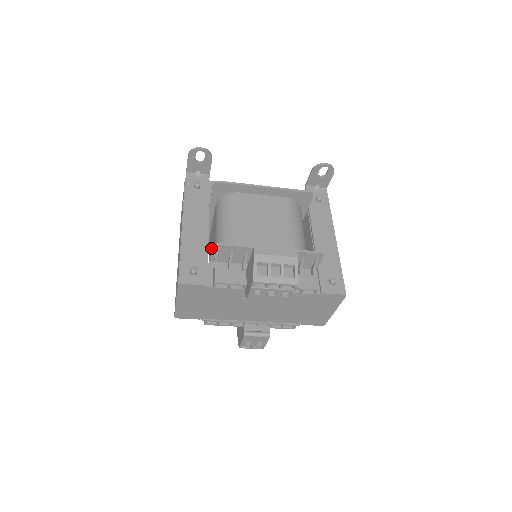
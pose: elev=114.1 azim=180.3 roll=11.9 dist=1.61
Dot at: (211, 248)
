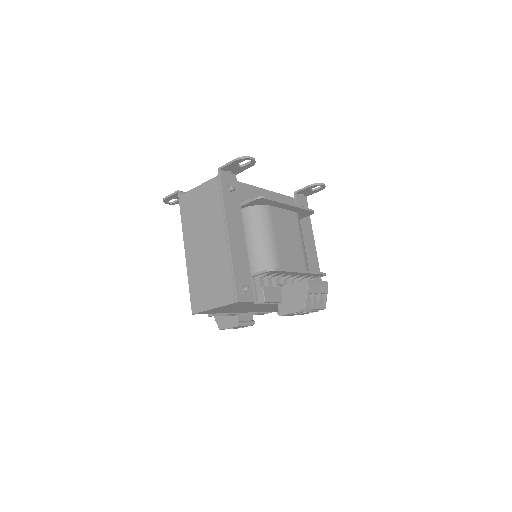
Dot at: occluded
